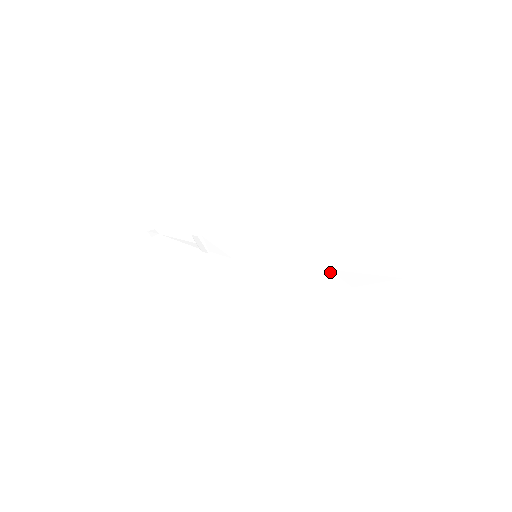
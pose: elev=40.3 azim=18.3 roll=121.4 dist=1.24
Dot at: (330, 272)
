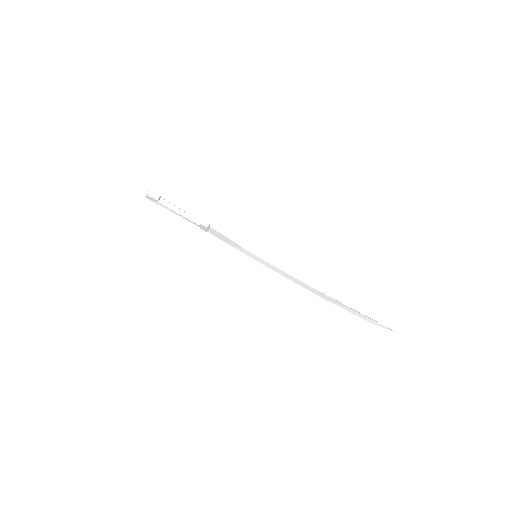
Dot at: (314, 289)
